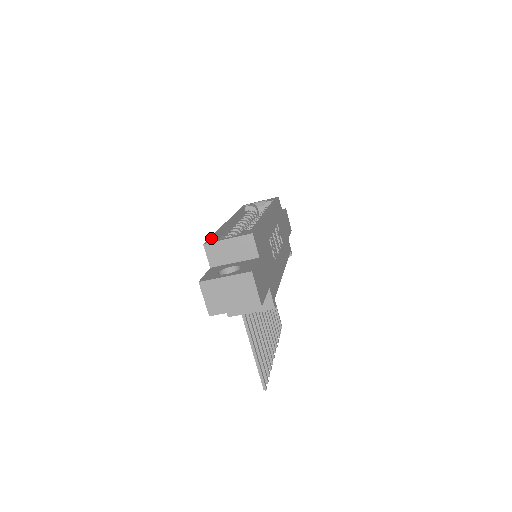
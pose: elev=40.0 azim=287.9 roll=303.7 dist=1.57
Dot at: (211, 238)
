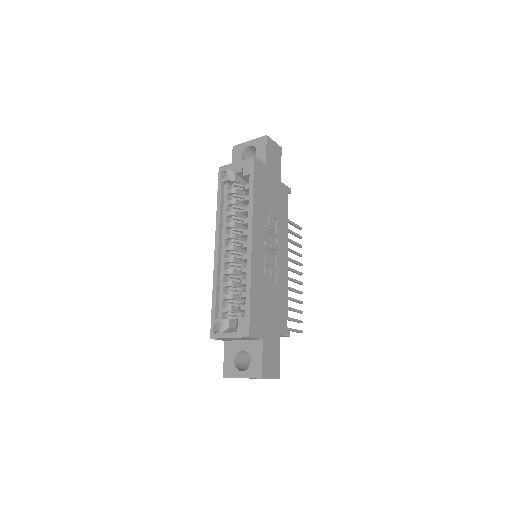
Dot at: (213, 321)
